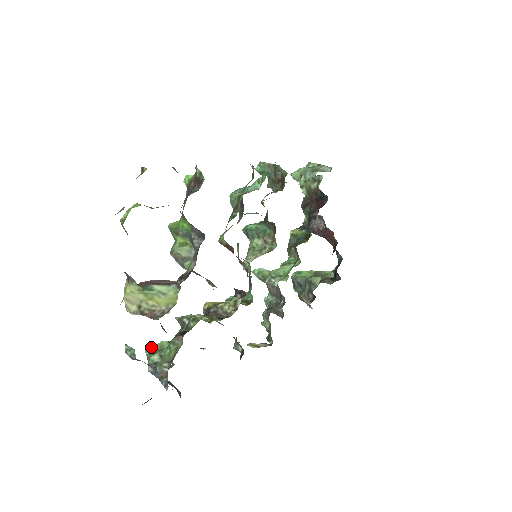
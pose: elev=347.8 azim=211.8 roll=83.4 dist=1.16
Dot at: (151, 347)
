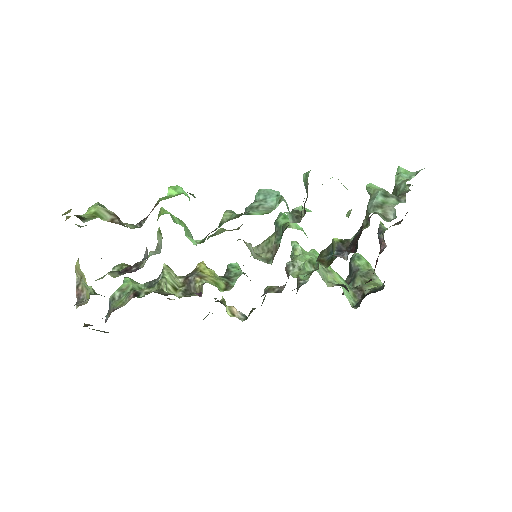
Dot at: (128, 279)
